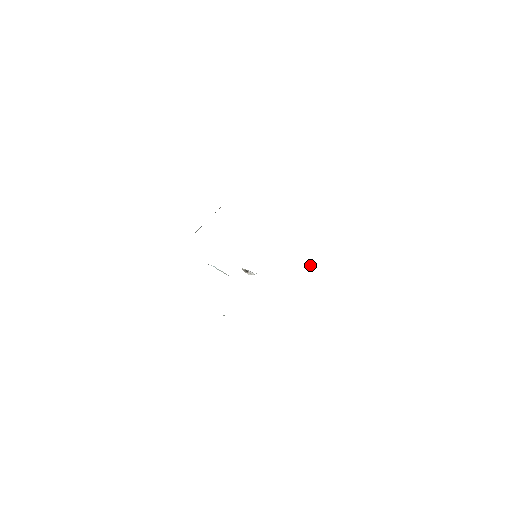
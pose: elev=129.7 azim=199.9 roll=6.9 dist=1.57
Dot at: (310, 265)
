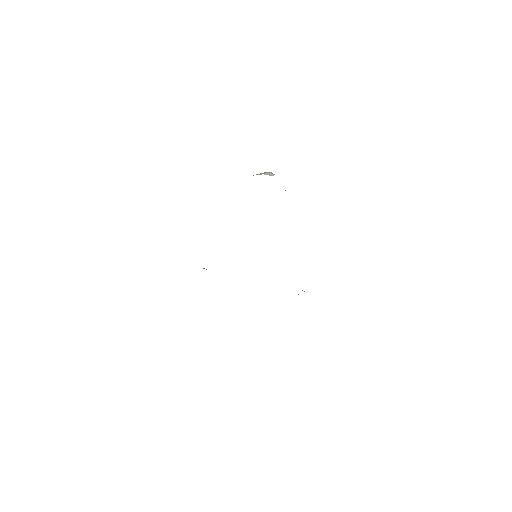
Dot at: occluded
